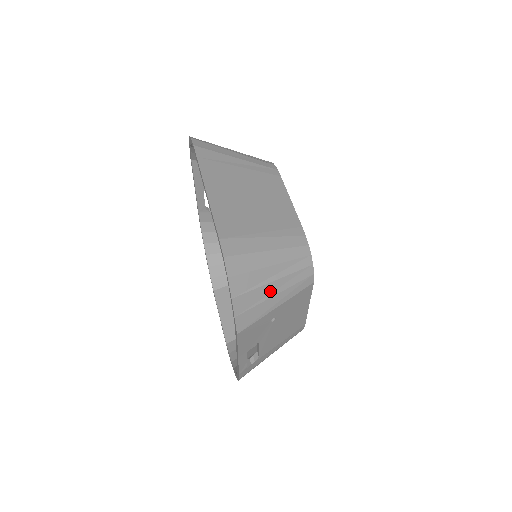
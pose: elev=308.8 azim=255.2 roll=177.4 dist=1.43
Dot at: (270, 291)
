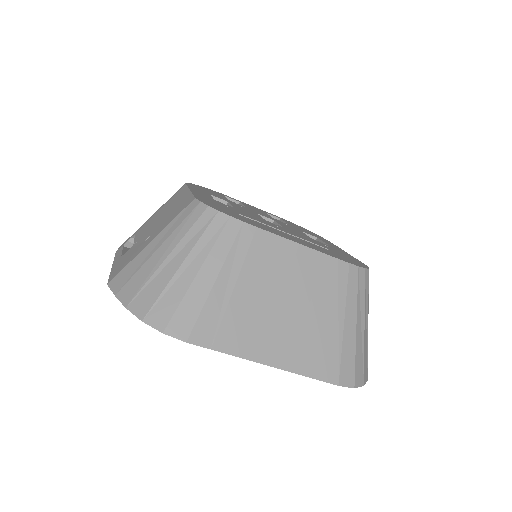
Dot at: occluded
